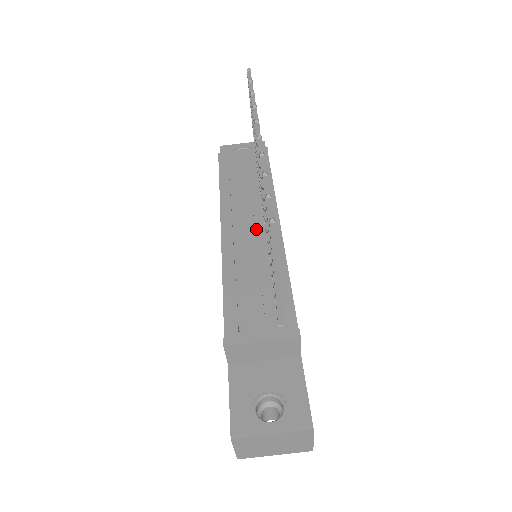
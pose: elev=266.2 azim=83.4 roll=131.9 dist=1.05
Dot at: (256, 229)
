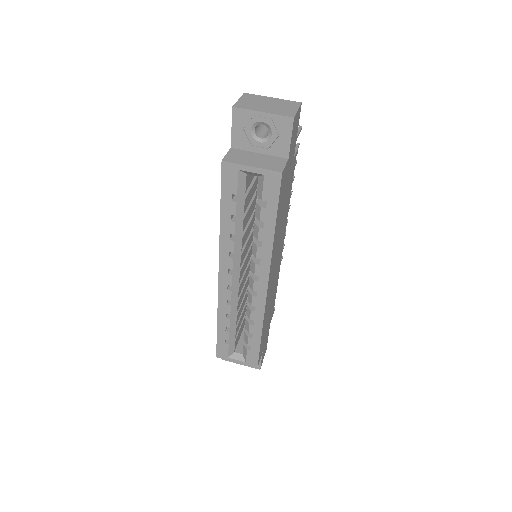
Dot at: occluded
